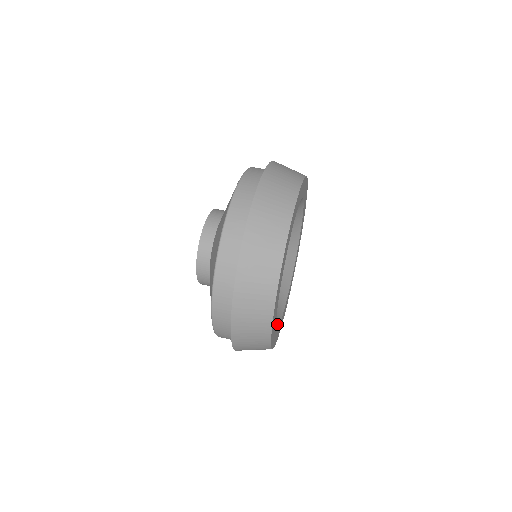
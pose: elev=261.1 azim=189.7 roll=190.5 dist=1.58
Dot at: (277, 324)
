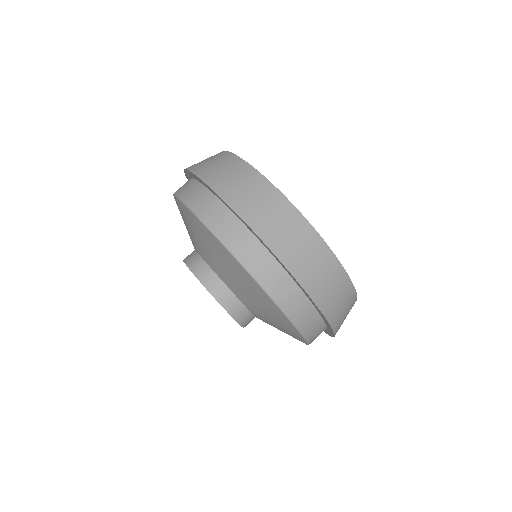
Dot at: occluded
